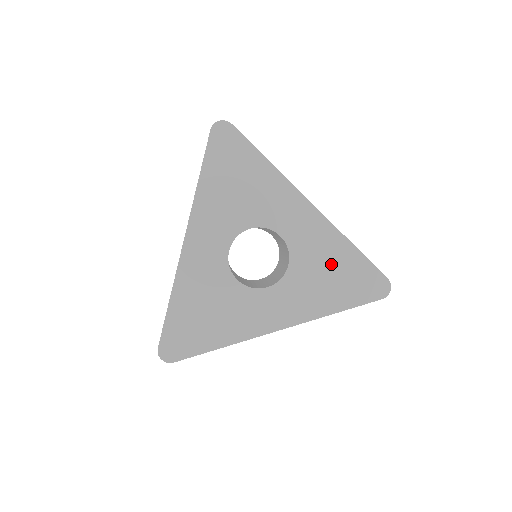
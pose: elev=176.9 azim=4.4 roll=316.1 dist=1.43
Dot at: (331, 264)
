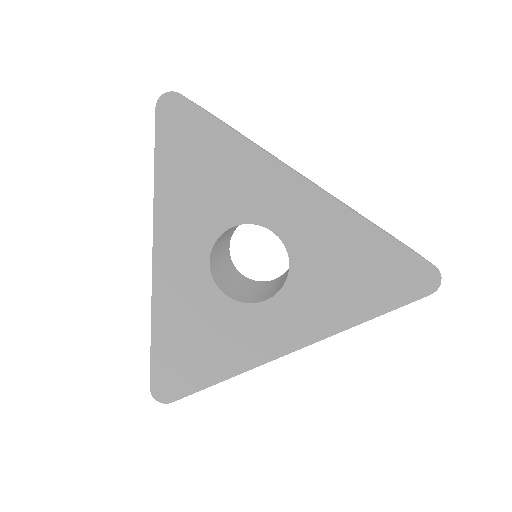
Dot at: (348, 257)
